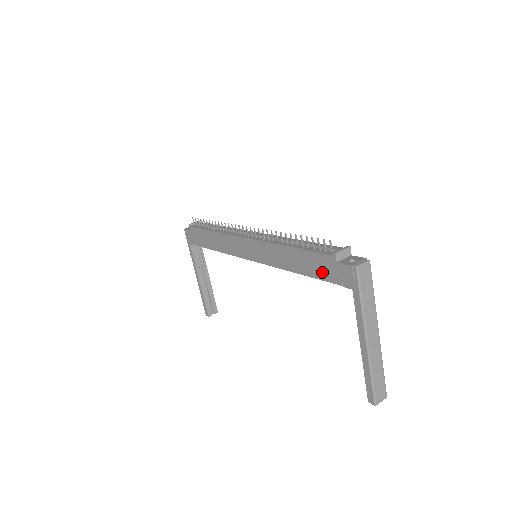
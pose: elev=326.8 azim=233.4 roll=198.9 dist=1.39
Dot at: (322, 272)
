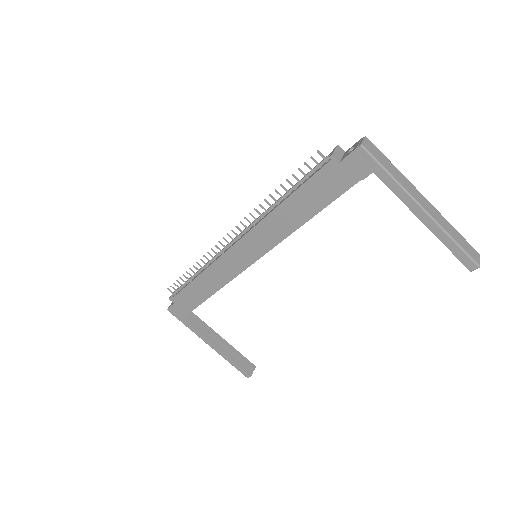
Dot at: (332, 189)
